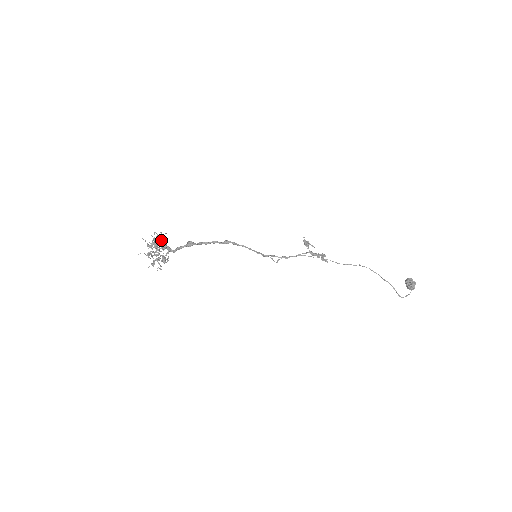
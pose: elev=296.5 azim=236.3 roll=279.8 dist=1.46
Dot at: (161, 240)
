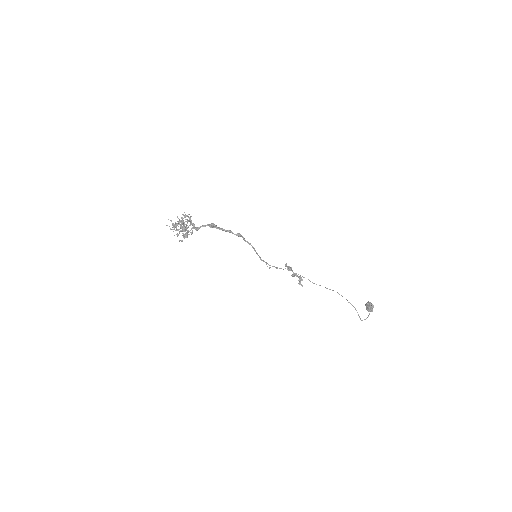
Dot at: (189, 218)
